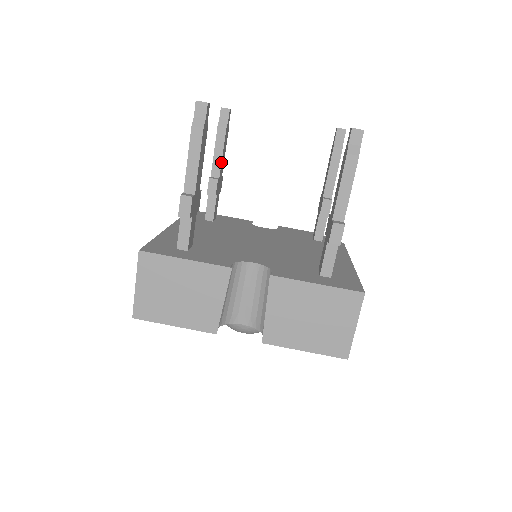
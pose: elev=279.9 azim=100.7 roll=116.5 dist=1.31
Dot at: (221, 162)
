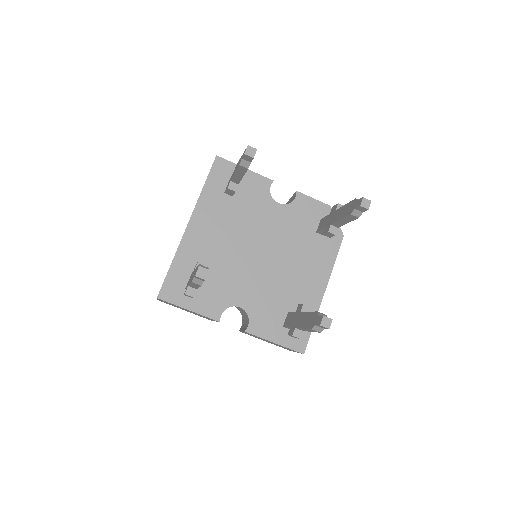
Dot at: (241, 179)
